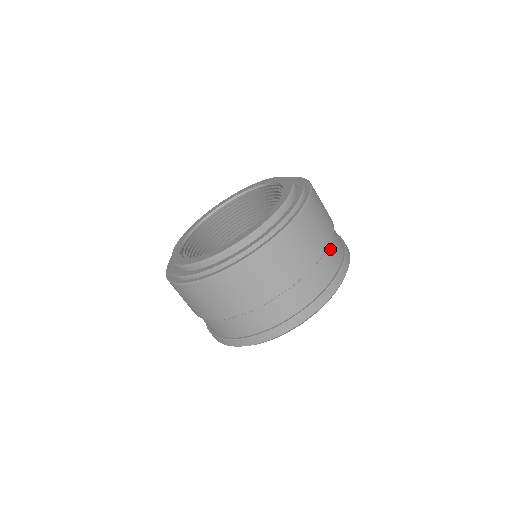
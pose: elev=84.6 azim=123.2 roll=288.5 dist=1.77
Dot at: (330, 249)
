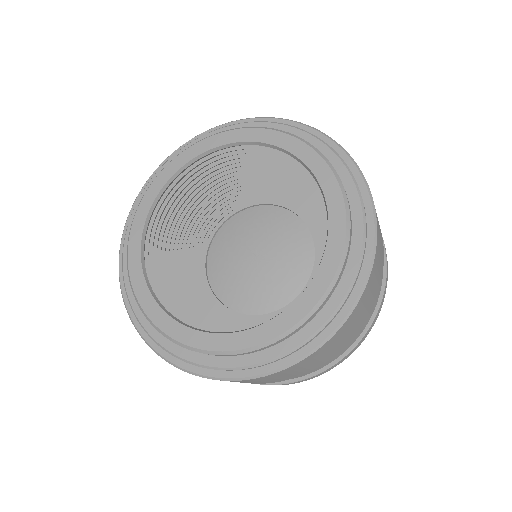
Dot at: occluded
